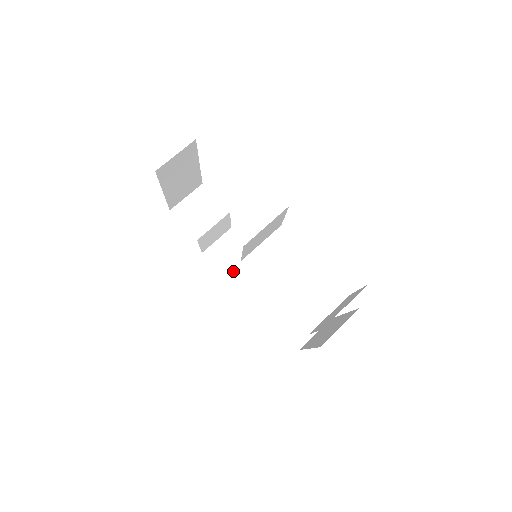
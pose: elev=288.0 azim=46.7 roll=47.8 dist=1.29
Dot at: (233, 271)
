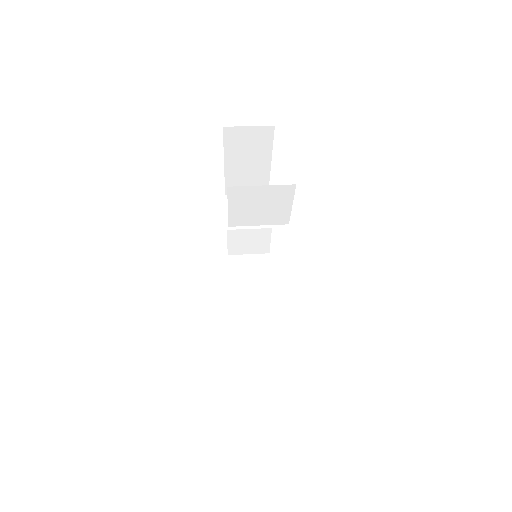
Dot at: (241, 287)
